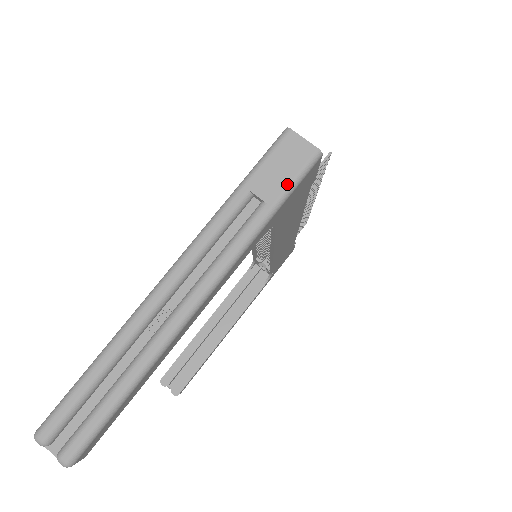
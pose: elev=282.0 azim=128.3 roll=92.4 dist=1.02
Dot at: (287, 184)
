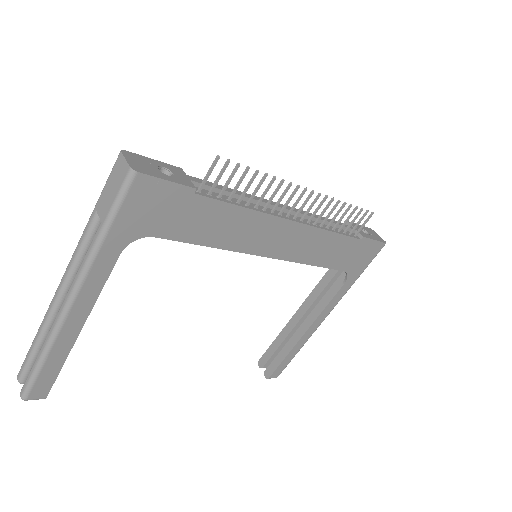
Dot at: (112, 203)
